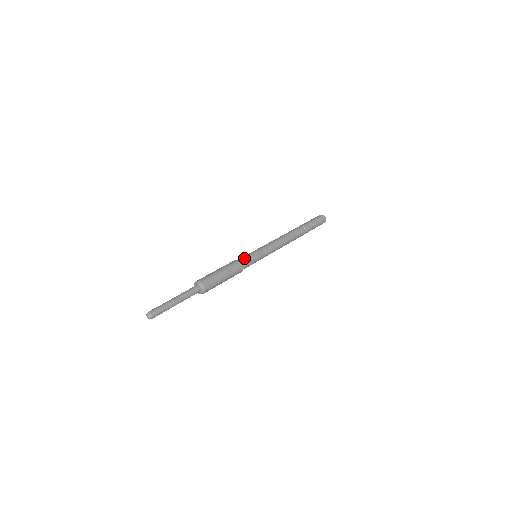
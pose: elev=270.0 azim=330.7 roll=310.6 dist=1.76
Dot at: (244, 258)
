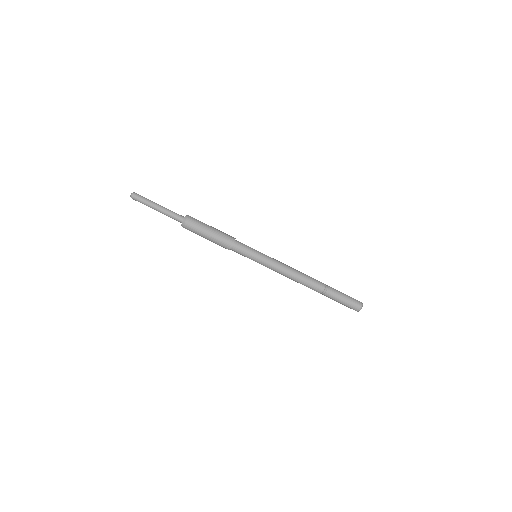
Dot at: (242, 243)
